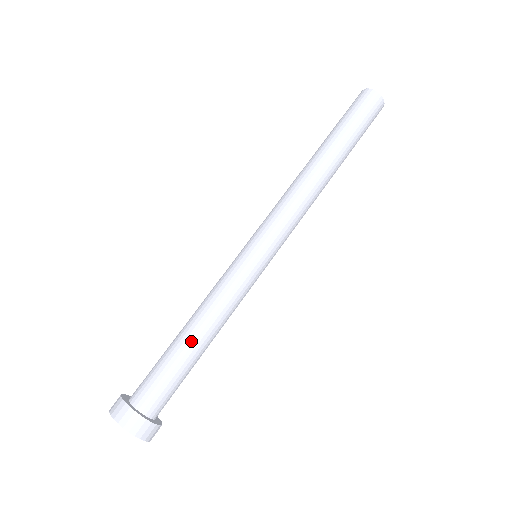
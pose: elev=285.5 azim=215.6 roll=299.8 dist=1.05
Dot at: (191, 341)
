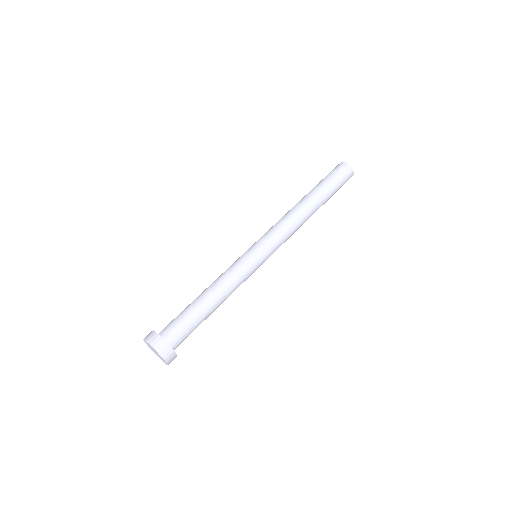
Dot at: (203, 299)
